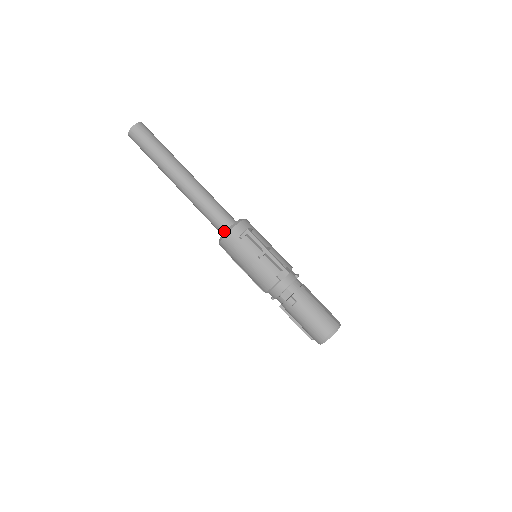
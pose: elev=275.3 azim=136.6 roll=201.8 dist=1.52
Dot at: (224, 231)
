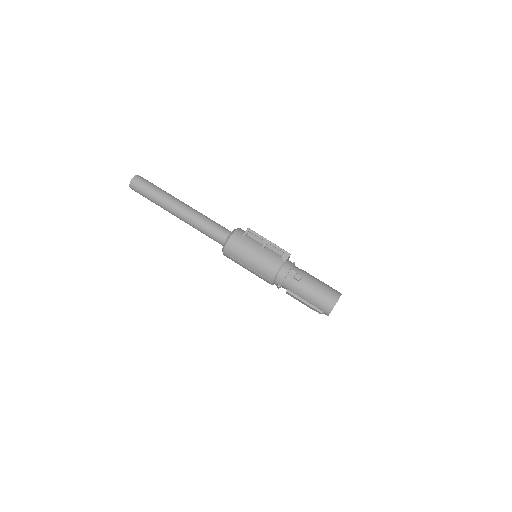
Dot at: (226, 238)
